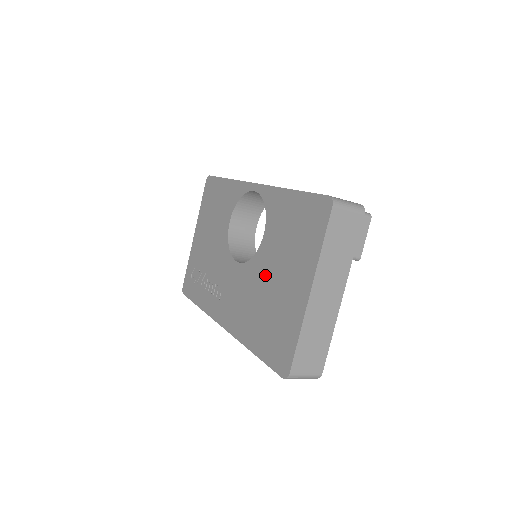
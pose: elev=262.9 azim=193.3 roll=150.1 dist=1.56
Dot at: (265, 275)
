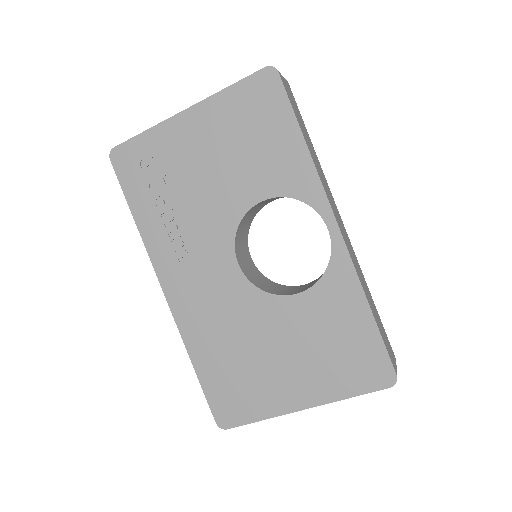
Dot at: (266, 331)
